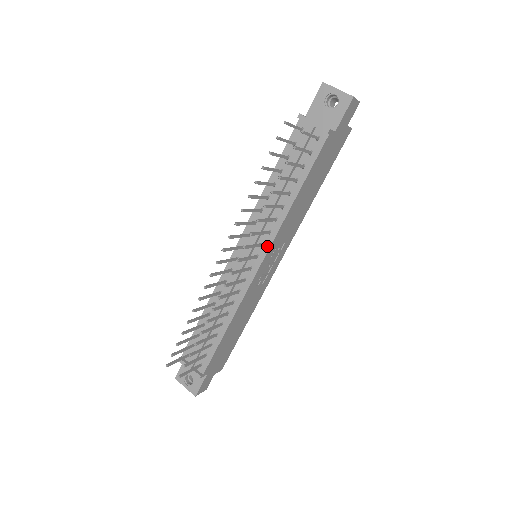
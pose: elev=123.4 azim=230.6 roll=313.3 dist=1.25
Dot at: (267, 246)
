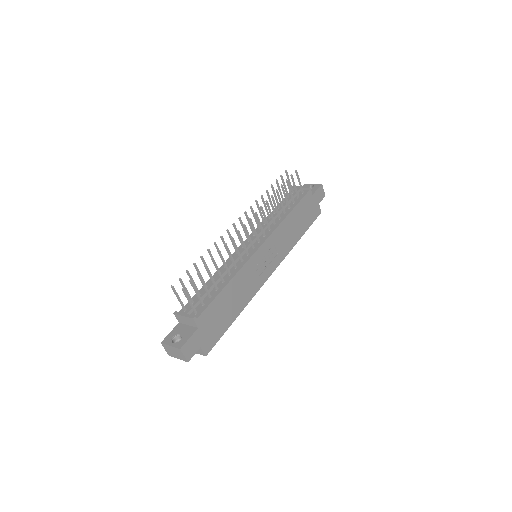
Dot at: (268, 236)
